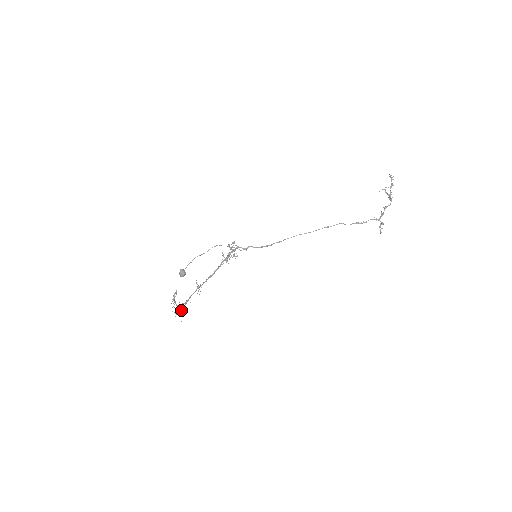
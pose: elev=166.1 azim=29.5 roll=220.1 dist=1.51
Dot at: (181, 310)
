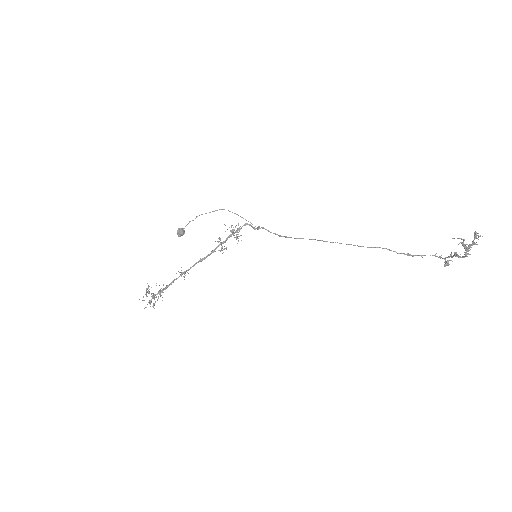
Dot at: occluded
